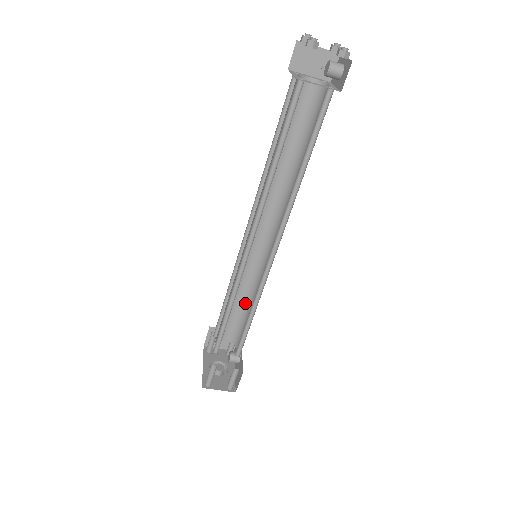
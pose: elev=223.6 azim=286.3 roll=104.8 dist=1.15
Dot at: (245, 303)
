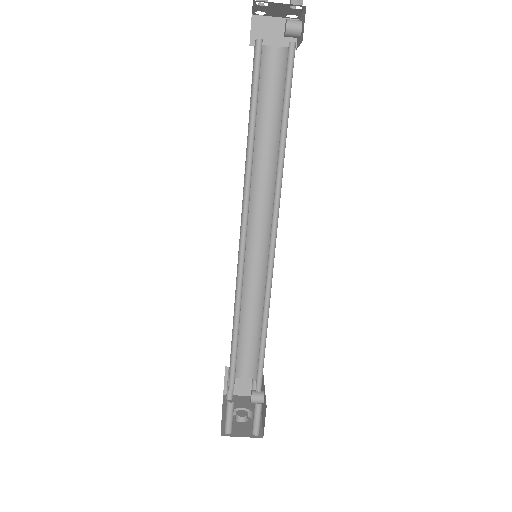
Dot at: (257, 323)
